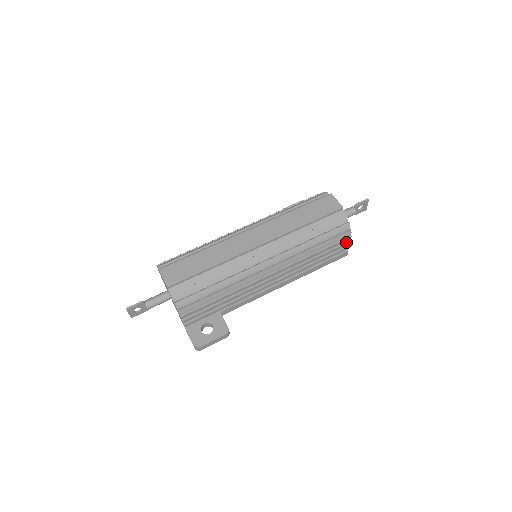
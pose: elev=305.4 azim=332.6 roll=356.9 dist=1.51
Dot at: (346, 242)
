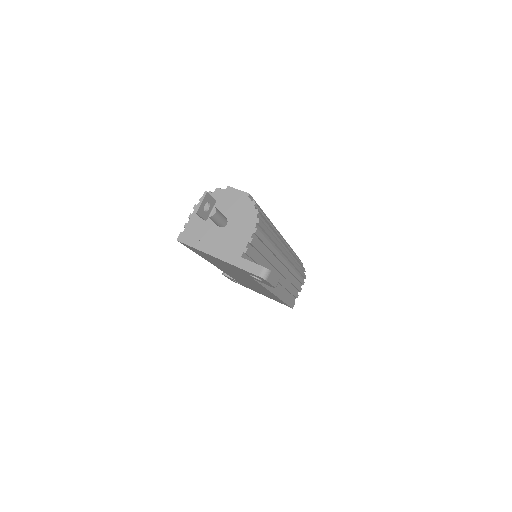
Dot at: (300, 287)
